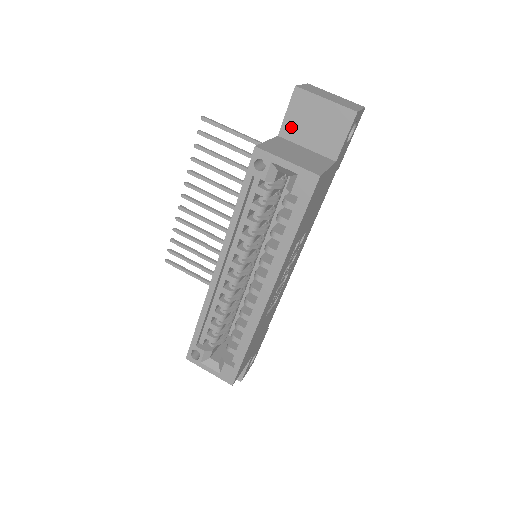
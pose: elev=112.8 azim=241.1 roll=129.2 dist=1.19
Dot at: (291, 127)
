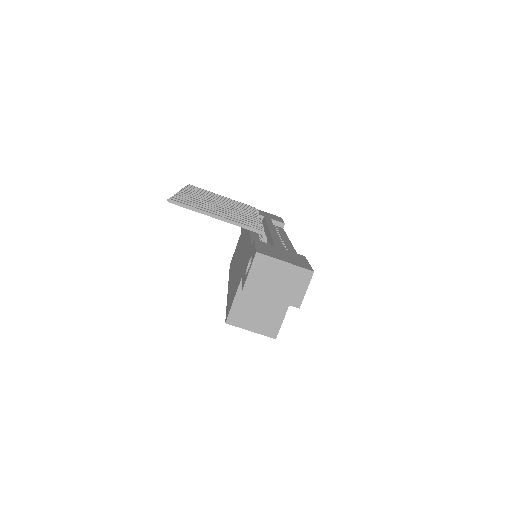
Dot at: occluded
